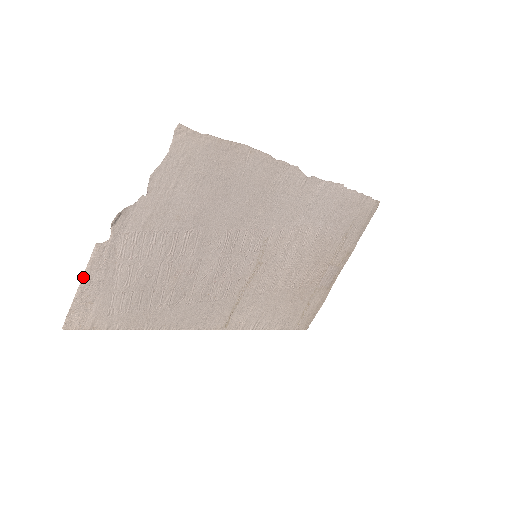
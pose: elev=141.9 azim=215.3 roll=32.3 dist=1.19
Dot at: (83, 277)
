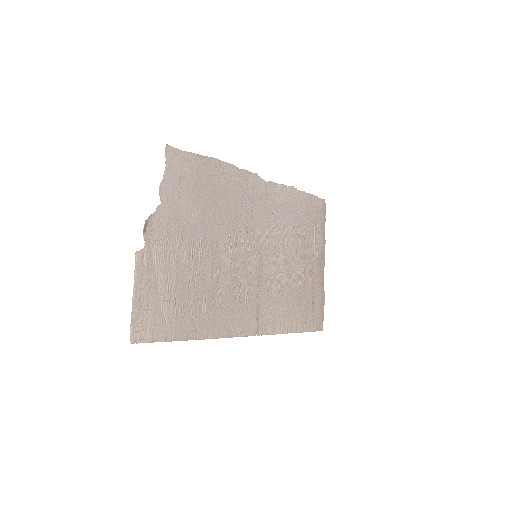
Dot at: (134, 286)
